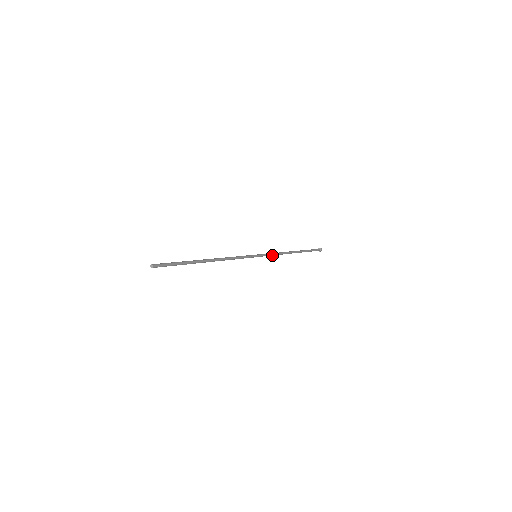
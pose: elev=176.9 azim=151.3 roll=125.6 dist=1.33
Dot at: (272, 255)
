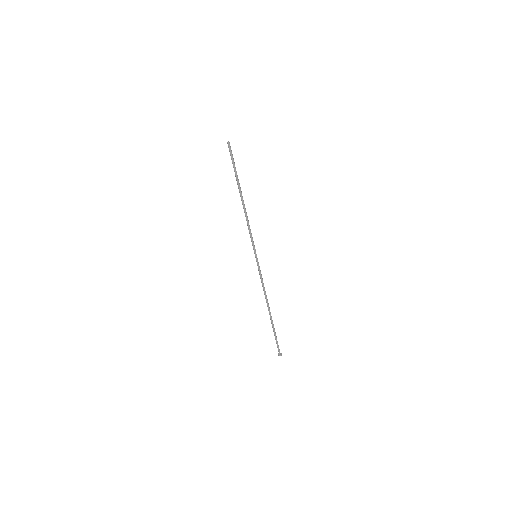
Dot at: (262, 278)
